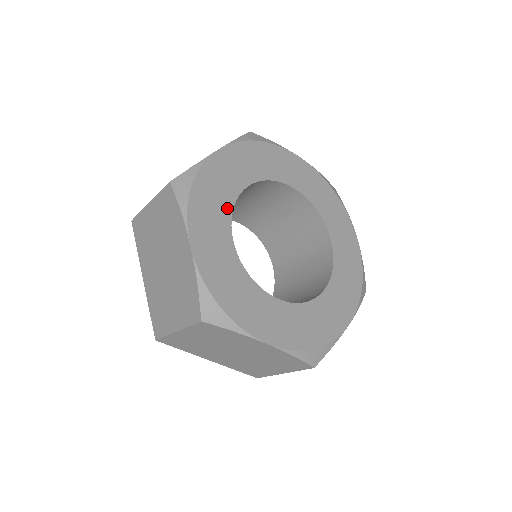
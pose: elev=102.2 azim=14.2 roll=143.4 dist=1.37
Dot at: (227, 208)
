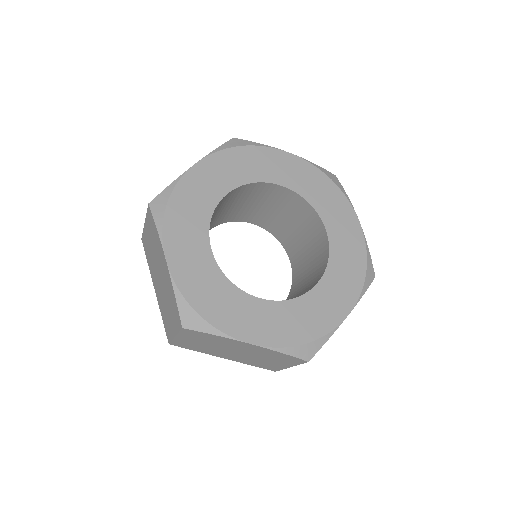
Dot at: (249, 178)
